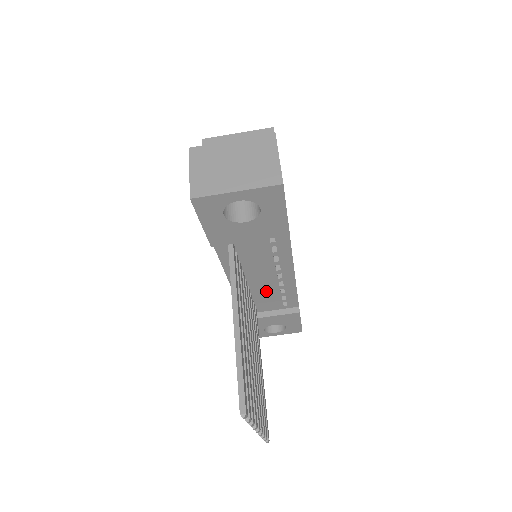
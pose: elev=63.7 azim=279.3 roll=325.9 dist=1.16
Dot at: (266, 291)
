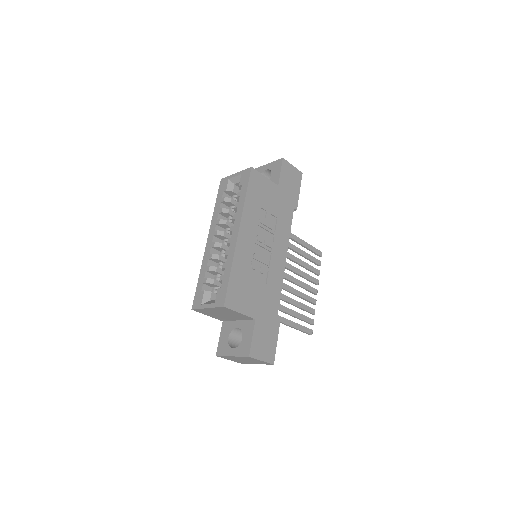
Dot at: occluded
